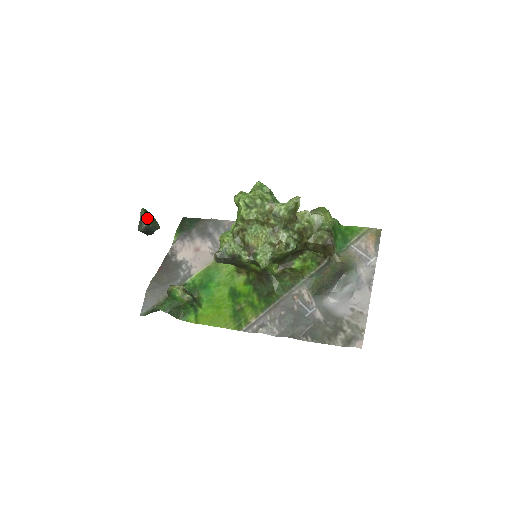
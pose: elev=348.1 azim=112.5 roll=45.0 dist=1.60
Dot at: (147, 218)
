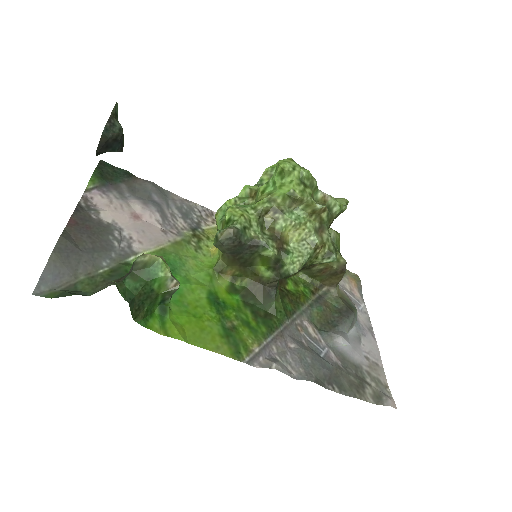
Dot at: occluded
